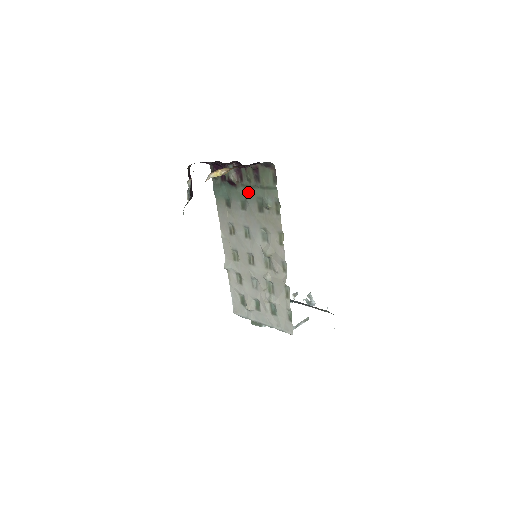
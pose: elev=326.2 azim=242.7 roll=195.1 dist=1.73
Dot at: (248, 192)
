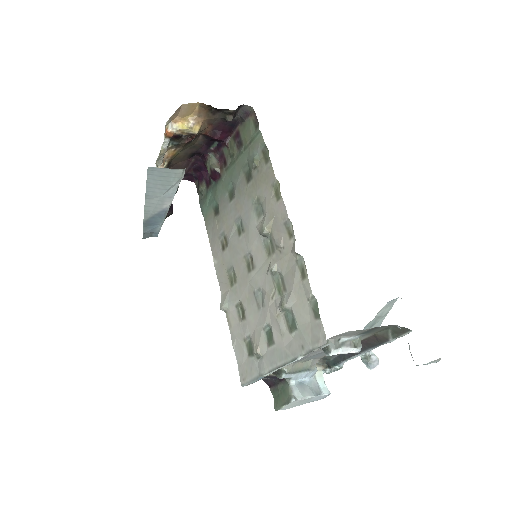
Dot at: (233, 171)
